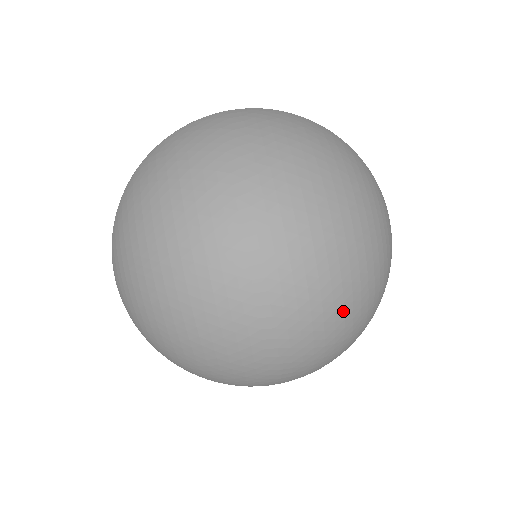
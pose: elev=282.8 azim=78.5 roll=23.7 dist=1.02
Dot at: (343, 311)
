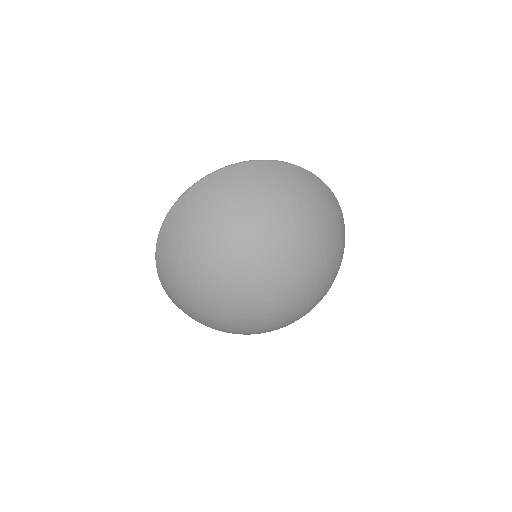
Dot at: (315, 301)
